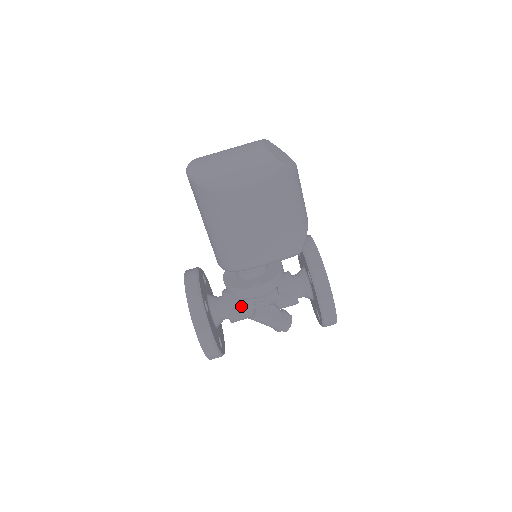
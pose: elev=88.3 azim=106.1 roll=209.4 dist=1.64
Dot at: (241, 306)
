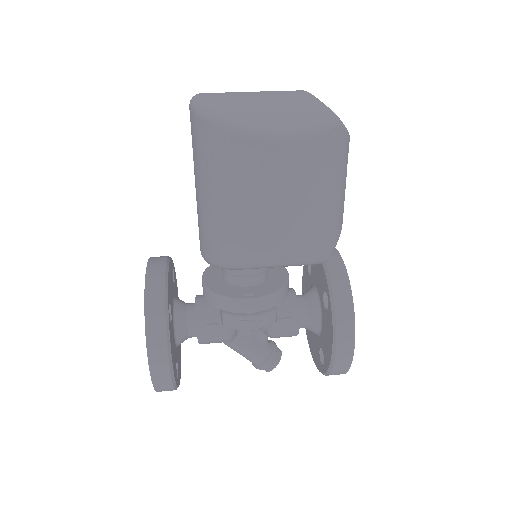
Dot at: (219, 322)
